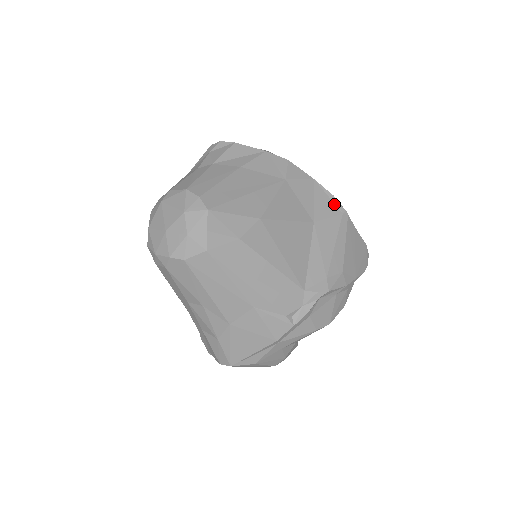
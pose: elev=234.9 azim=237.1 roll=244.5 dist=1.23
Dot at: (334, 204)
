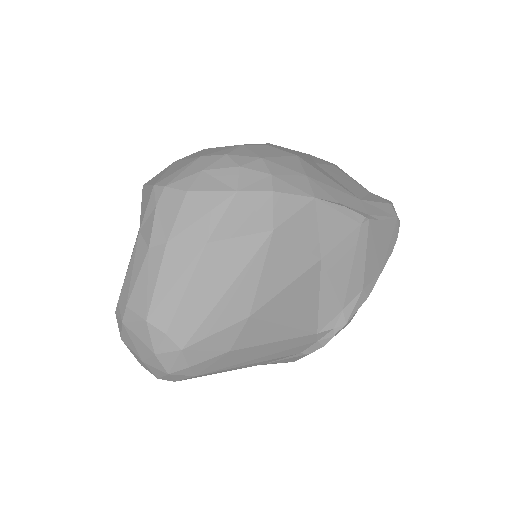
Dot at: (348, 218)
